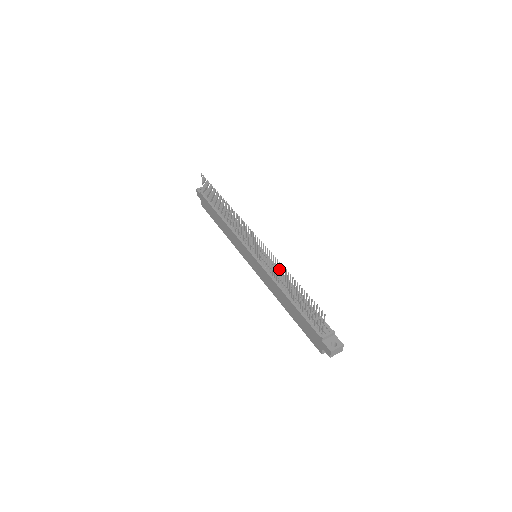
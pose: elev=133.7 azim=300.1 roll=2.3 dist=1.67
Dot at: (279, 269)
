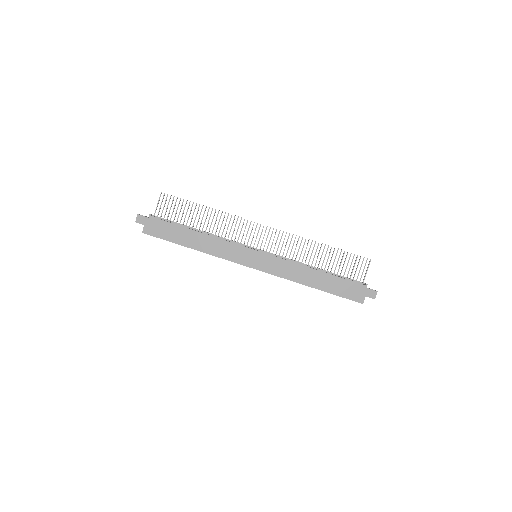
Dot at: occluded
